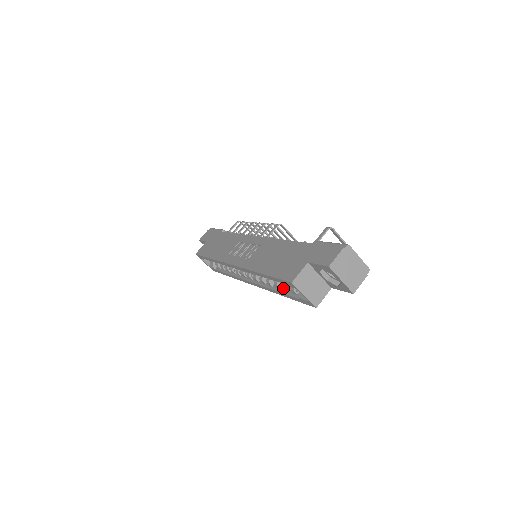
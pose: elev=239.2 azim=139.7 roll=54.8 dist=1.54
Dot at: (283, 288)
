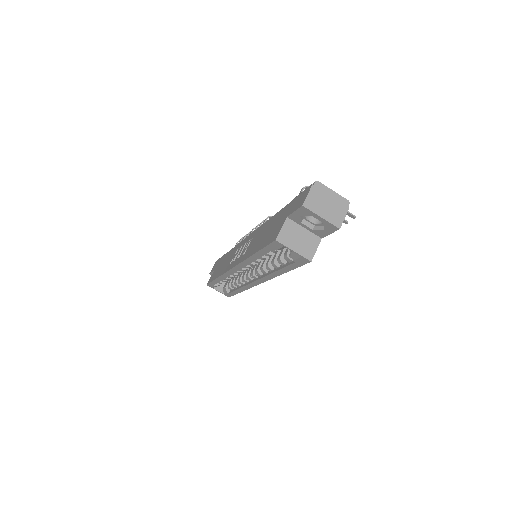
Dot at: (279, 263)
